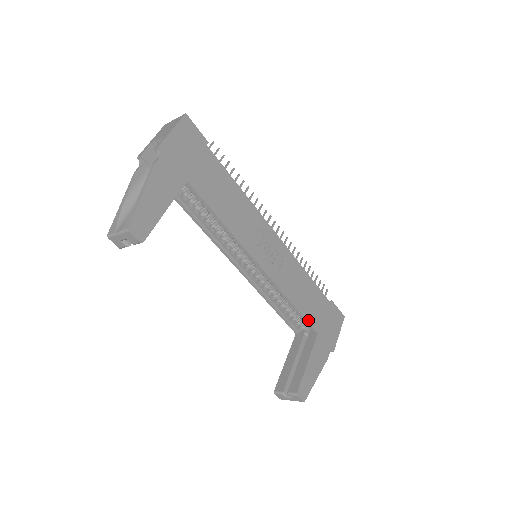
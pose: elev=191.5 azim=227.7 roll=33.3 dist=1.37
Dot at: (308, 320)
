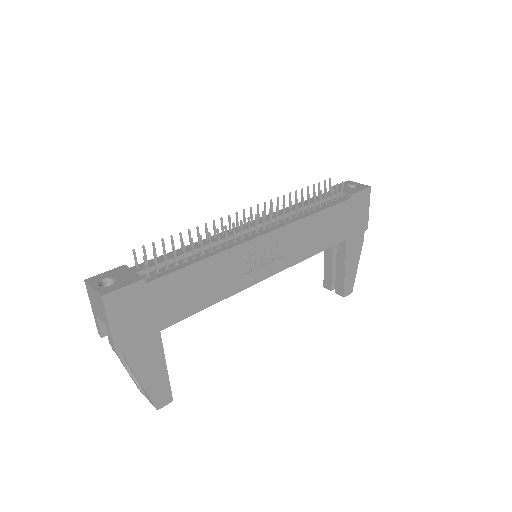
Dot at: (332, 244)
